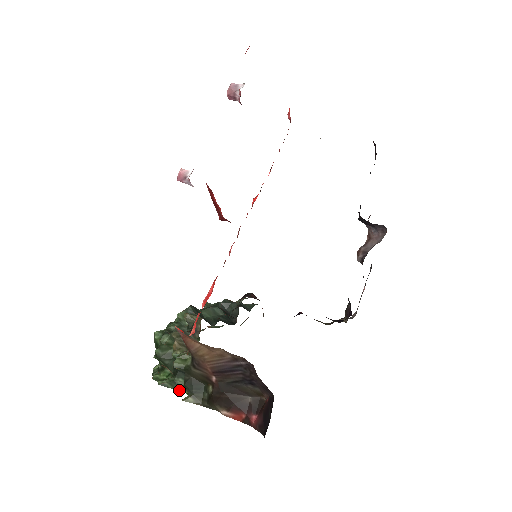
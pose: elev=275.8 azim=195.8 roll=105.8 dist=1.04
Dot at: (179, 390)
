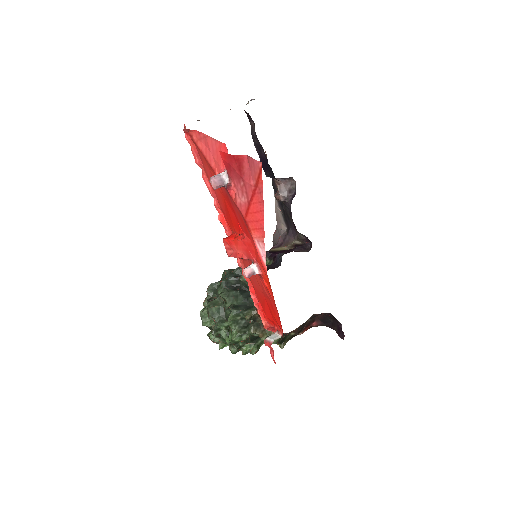
Dot at: occluded
